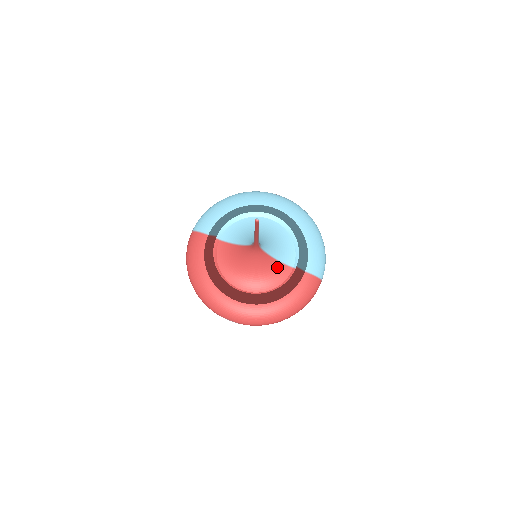
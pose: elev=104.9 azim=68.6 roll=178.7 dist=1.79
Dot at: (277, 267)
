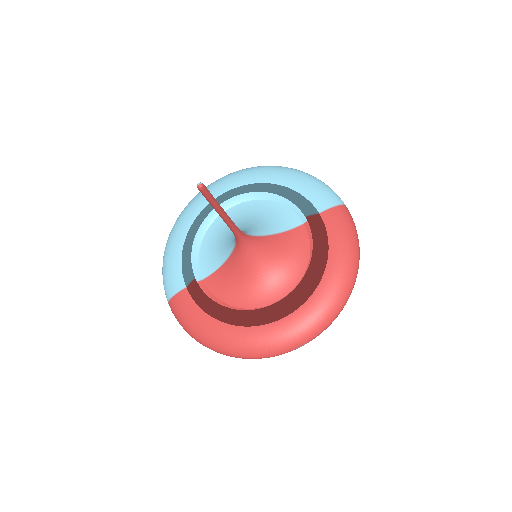
Dot at: (287, 240)
